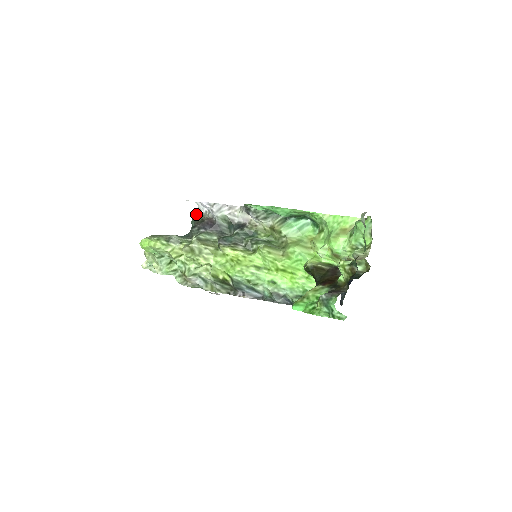
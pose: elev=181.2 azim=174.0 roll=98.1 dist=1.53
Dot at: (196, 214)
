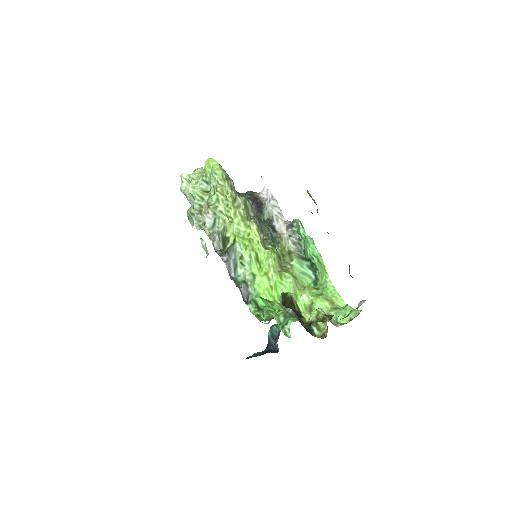
Dot at: occluded
